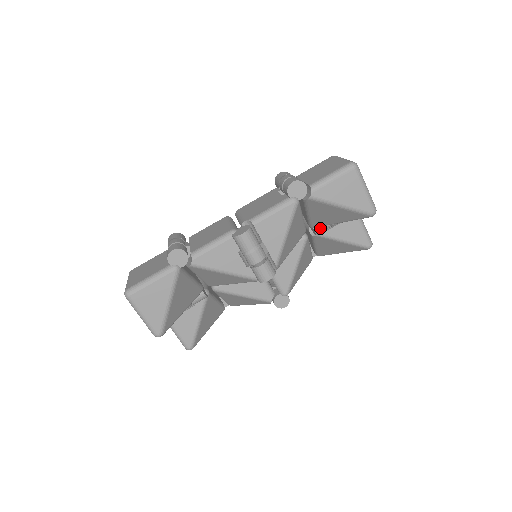
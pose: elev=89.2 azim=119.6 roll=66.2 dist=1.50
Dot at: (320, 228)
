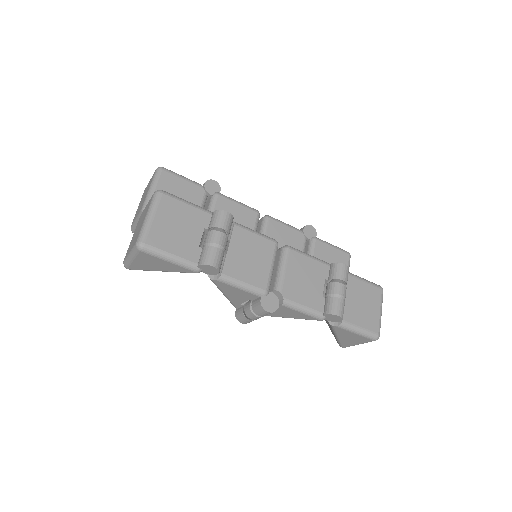
Dot at: occluded
